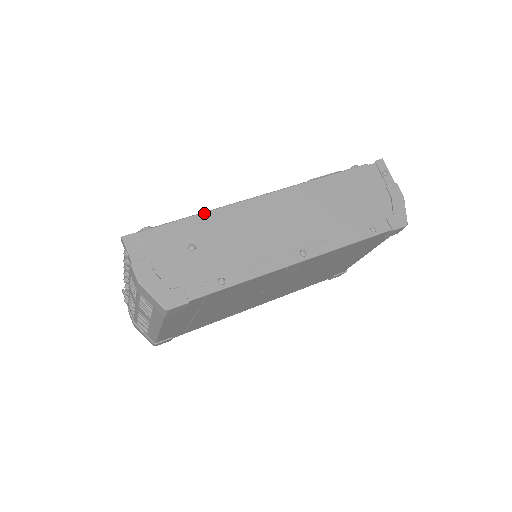
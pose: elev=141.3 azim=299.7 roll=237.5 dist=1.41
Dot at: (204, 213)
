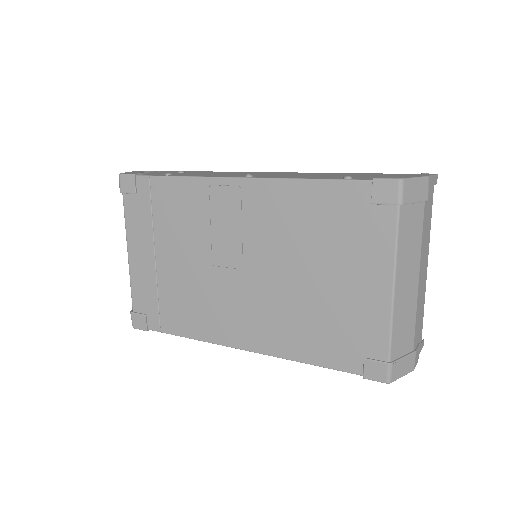
Dot at: occluded
